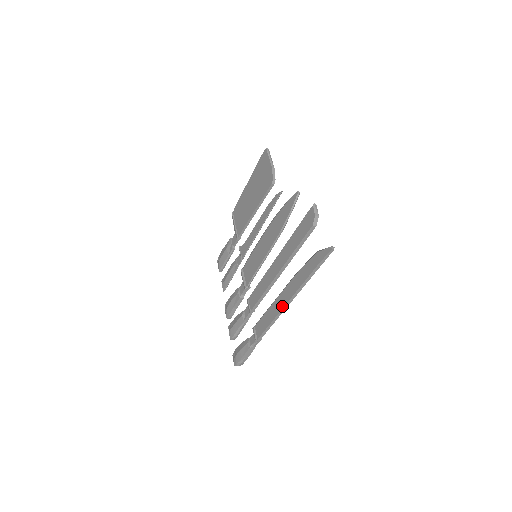
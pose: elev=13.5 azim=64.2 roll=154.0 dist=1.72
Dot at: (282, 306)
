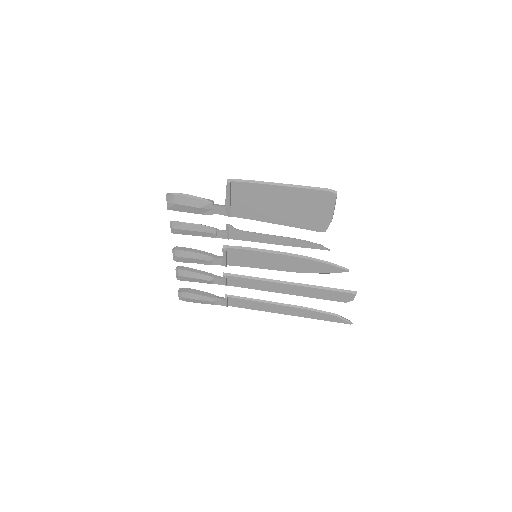
Dot at: (277, 312)
